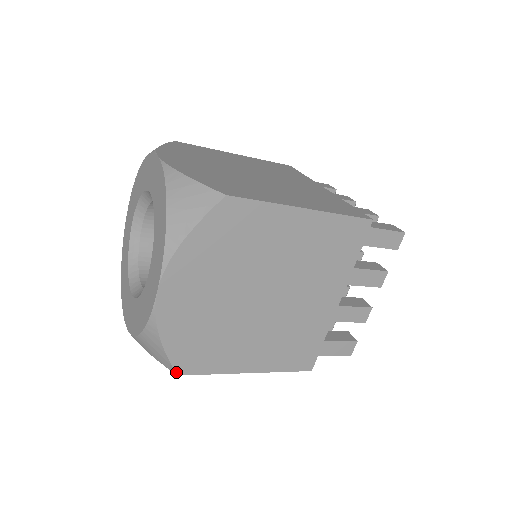
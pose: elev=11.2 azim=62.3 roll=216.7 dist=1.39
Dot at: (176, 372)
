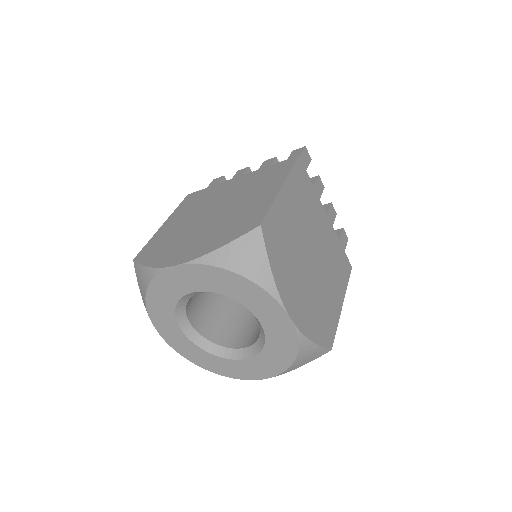
Dot at: occluded
